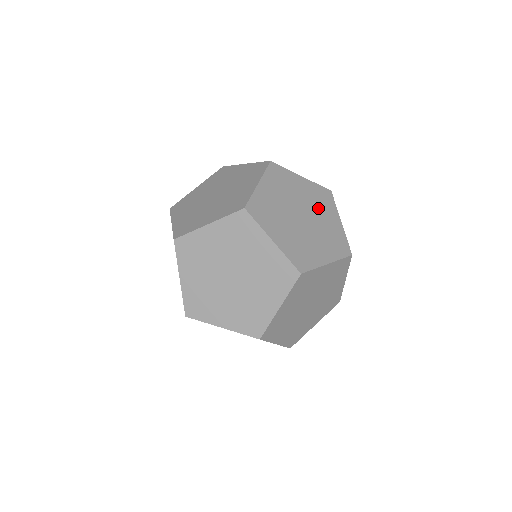
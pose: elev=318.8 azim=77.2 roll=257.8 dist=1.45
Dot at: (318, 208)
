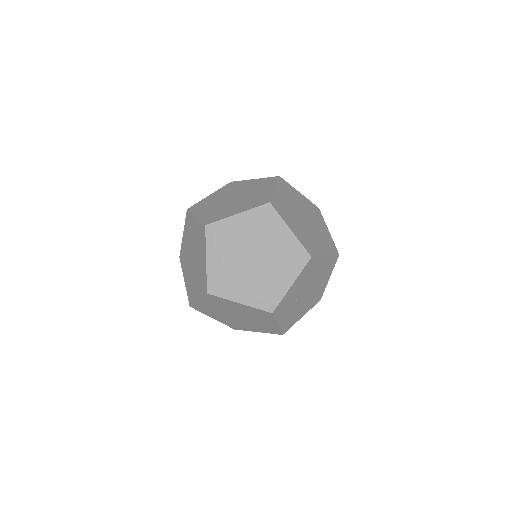
Dot at: (313, 217)
